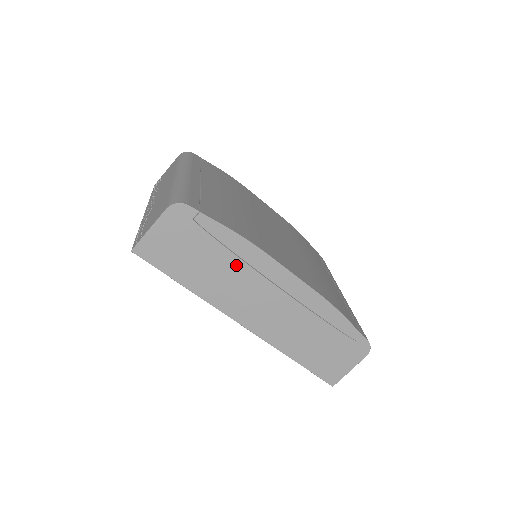
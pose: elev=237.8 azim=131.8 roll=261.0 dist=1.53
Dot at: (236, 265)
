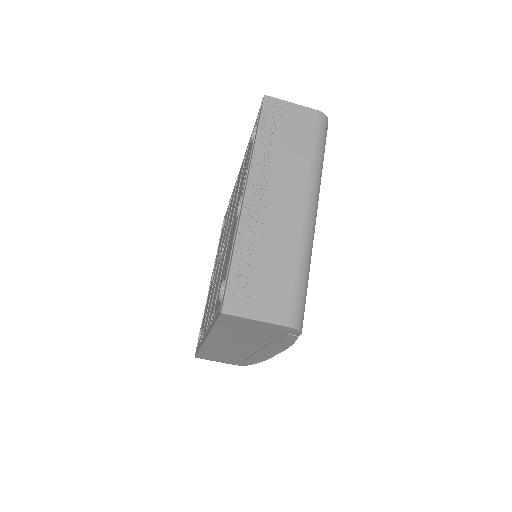
Dot at: (260, 343)
